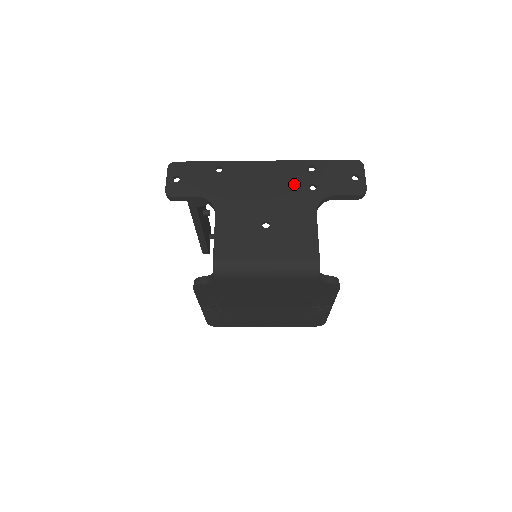
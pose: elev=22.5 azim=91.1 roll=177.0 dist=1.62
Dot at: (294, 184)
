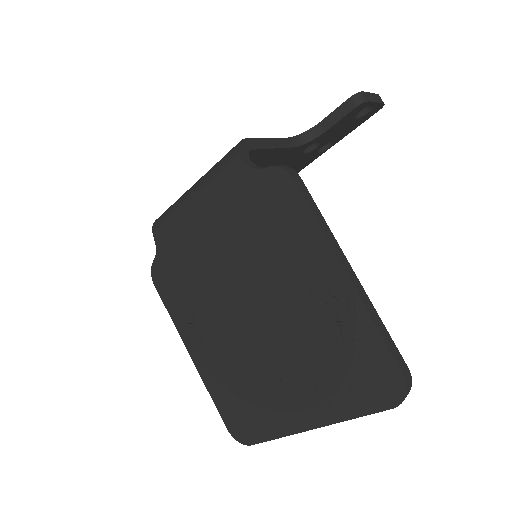
Dot at: occluded
